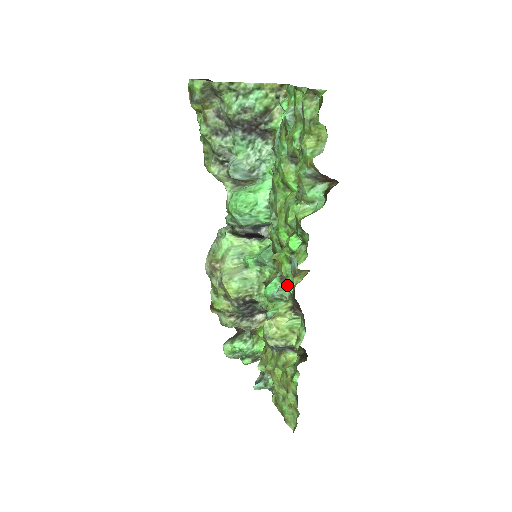
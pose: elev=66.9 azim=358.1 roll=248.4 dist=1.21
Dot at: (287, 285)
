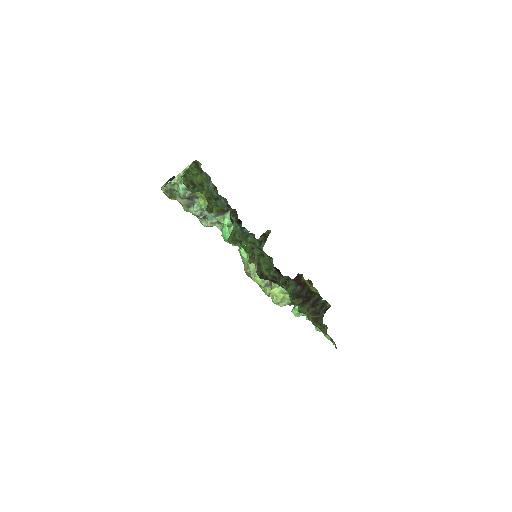
Dot at: (273, 266)
